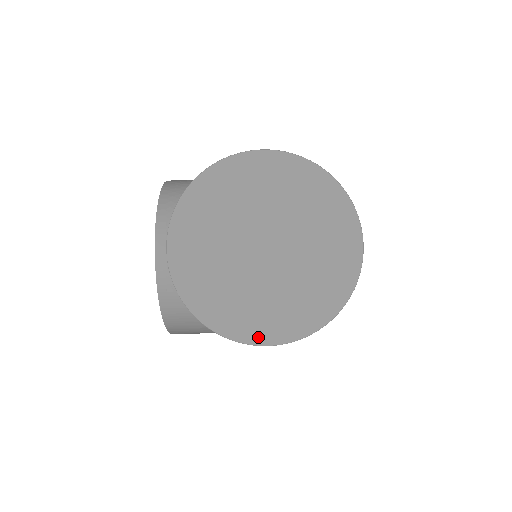
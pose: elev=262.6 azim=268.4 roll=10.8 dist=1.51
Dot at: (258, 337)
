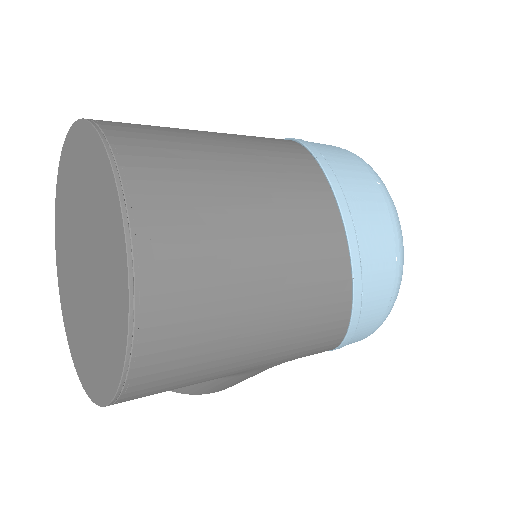
Dot at: (102, 393)
